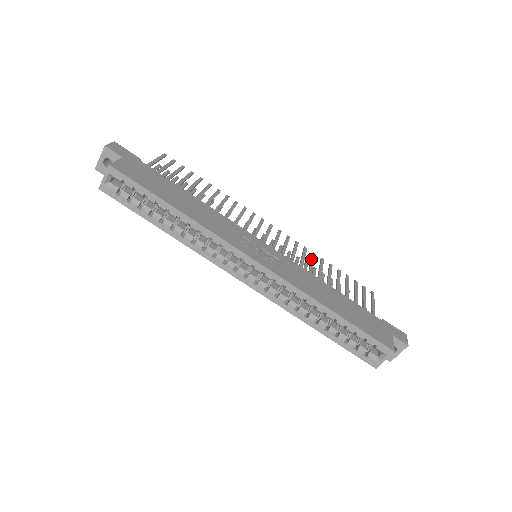
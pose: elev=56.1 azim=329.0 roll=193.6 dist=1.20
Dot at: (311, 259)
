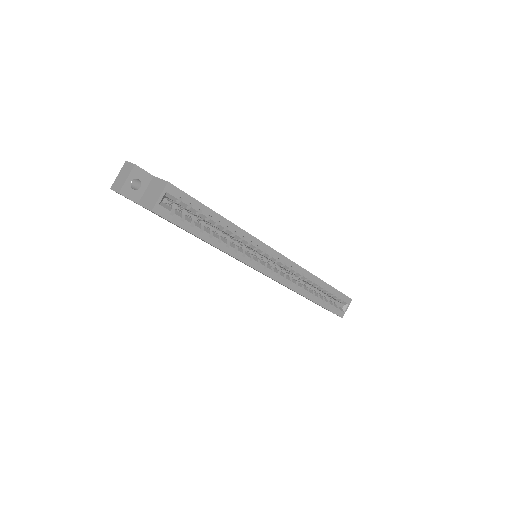
Dot at: occluded
